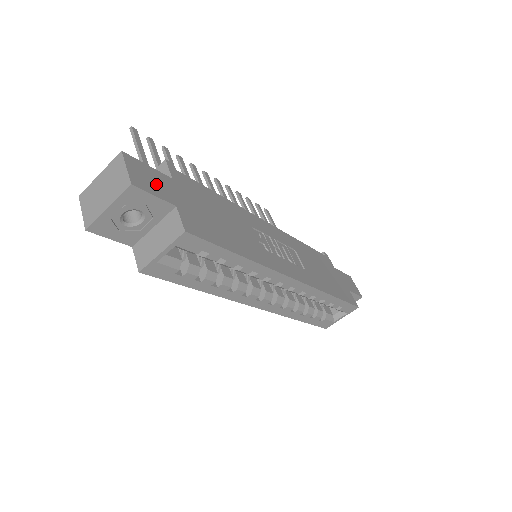
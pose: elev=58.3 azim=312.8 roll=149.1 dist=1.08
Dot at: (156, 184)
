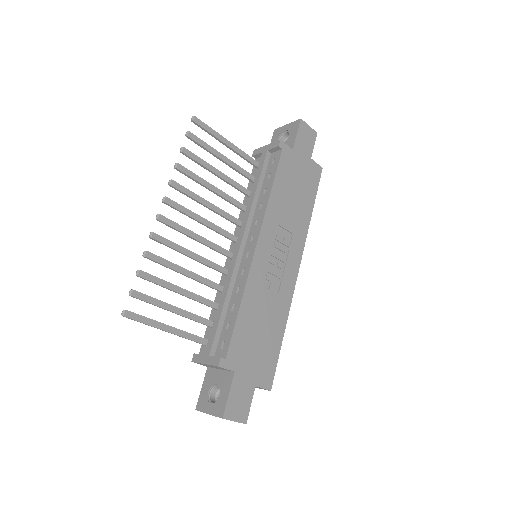
Dot at: (242, 397)
